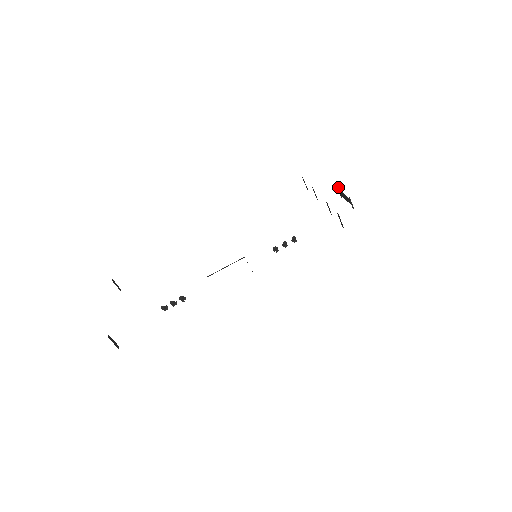
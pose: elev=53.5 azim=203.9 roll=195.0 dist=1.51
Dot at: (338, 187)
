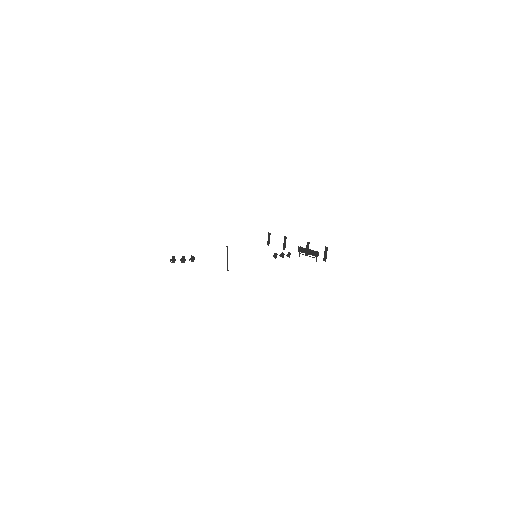
Dot at: occluded
